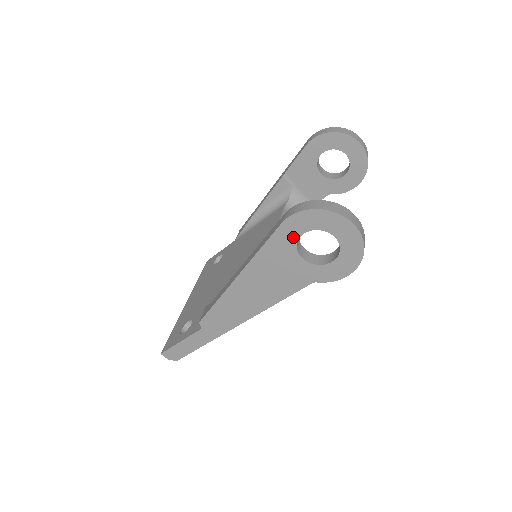
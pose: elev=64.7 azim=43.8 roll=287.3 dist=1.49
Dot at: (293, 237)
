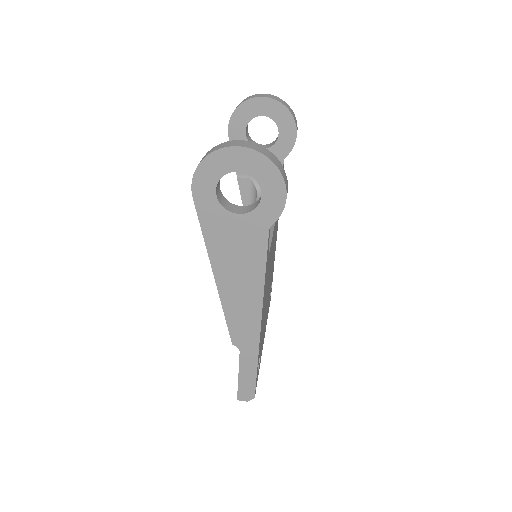
Dot at: (212, 202)
